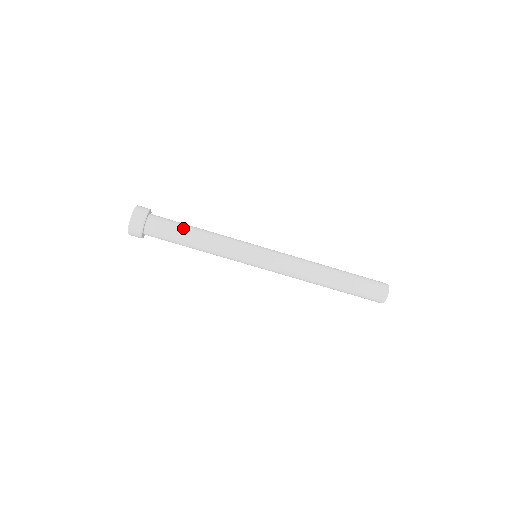
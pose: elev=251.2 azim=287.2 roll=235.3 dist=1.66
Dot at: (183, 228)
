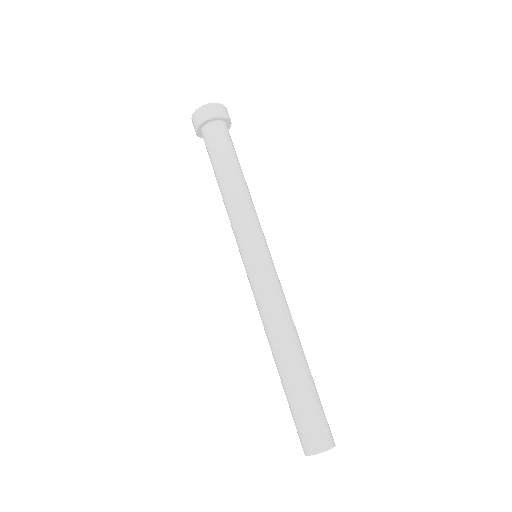
Dot at: (234, 159)
